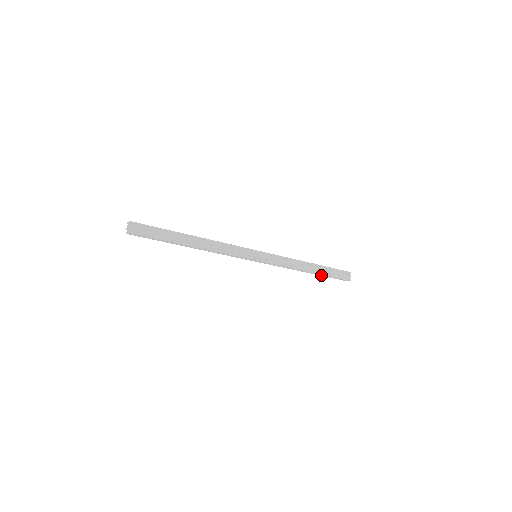
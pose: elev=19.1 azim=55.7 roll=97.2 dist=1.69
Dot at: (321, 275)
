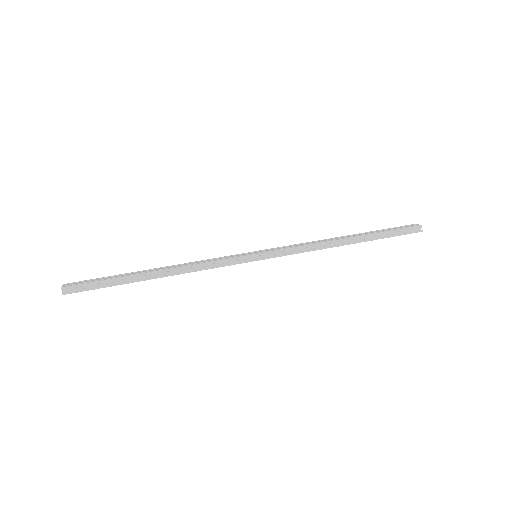
Dot at: occluded
